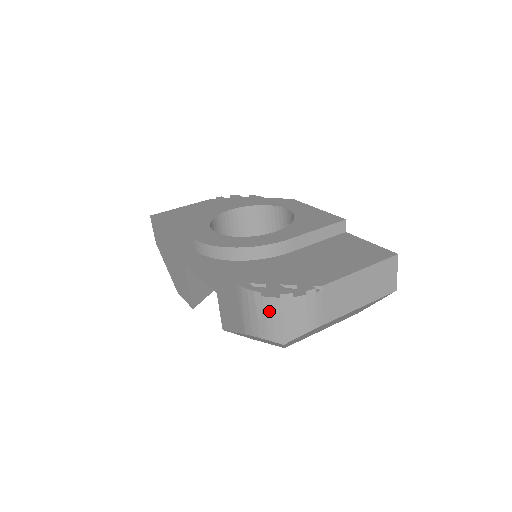
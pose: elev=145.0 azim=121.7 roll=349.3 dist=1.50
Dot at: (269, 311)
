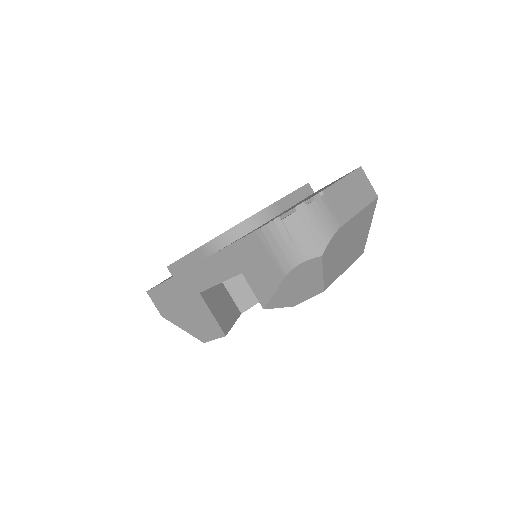
Dot at: (294, 230)
